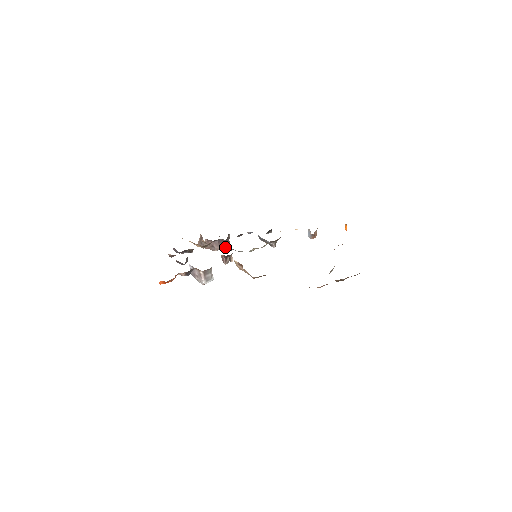
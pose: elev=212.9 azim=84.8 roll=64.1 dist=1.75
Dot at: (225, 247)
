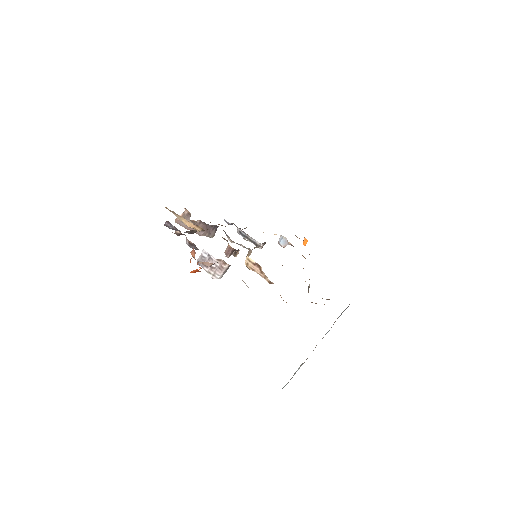
Dot at: (213, 234)
